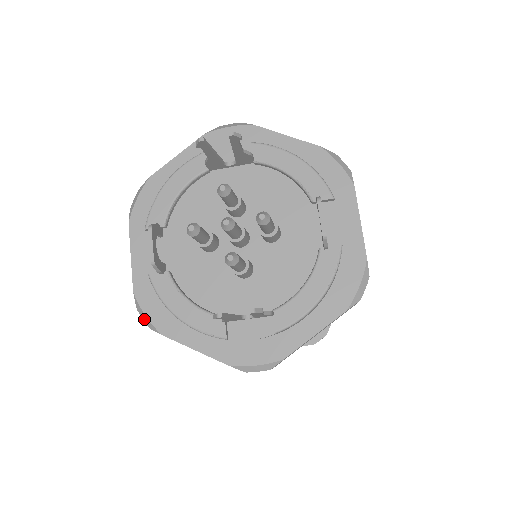
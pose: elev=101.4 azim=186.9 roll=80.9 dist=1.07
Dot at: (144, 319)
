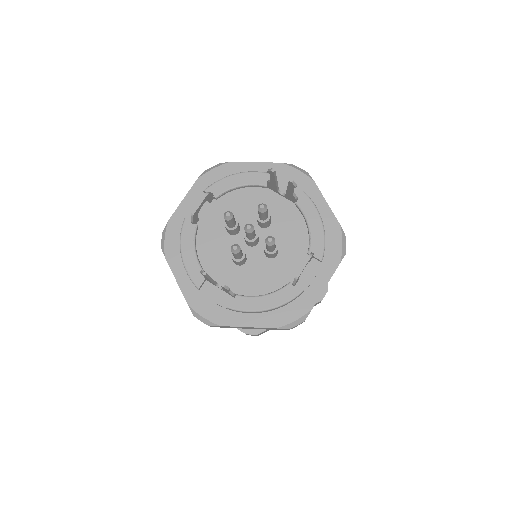
Dot at: (162, 240)
